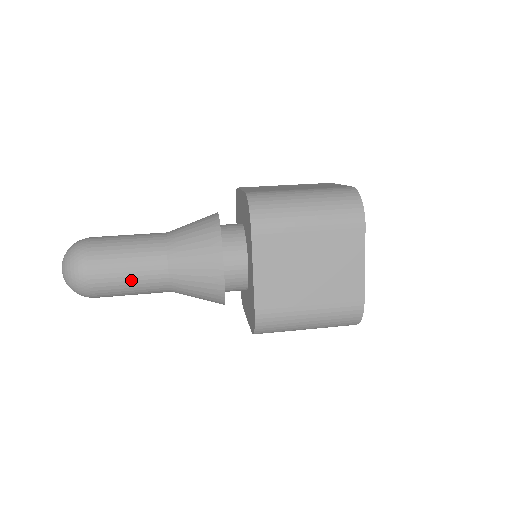
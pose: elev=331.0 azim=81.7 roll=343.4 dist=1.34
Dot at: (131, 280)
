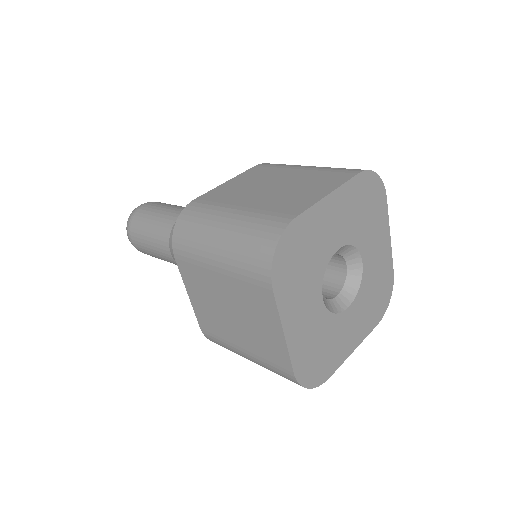
Dot at: (159, 213)
